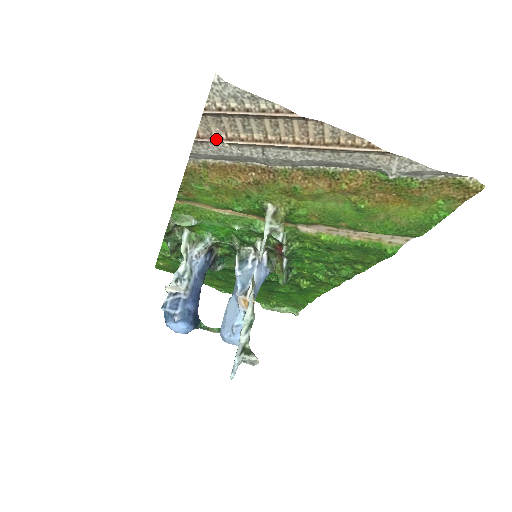
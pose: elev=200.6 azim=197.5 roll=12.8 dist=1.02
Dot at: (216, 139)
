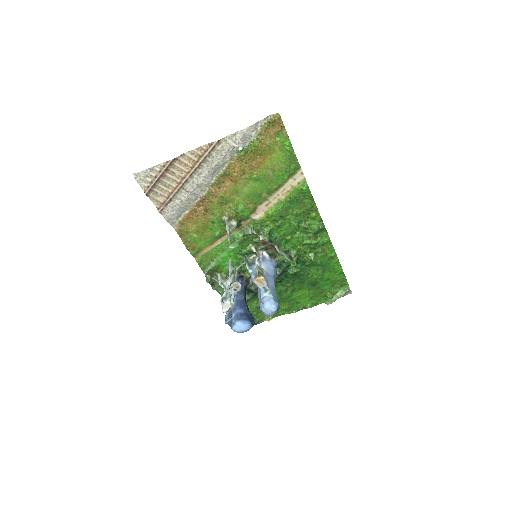
Dot at: (164, 203)
